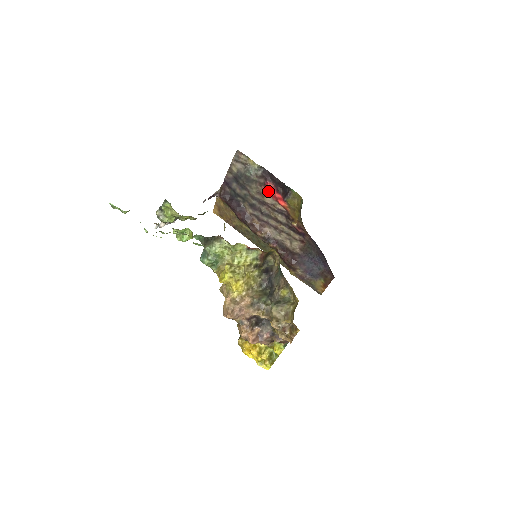
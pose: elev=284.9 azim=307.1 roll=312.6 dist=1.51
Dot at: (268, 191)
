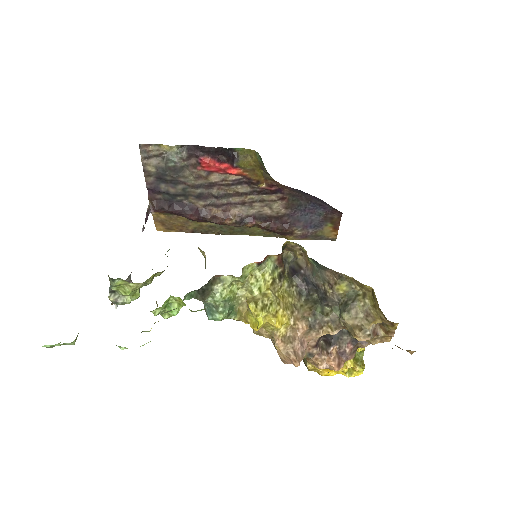
Dot at: (208, 168)
